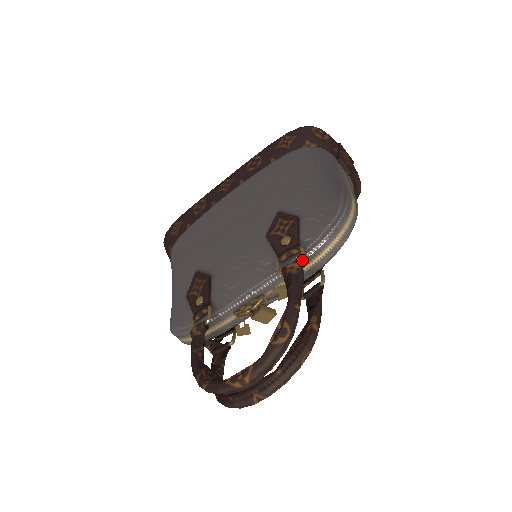
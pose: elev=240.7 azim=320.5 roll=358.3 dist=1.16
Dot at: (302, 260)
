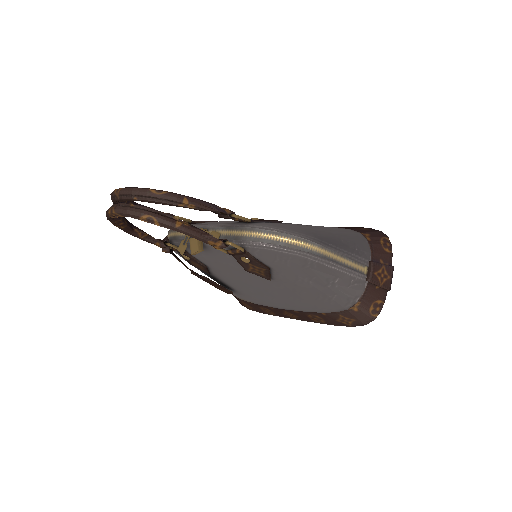
Dot at: (235, 214)
